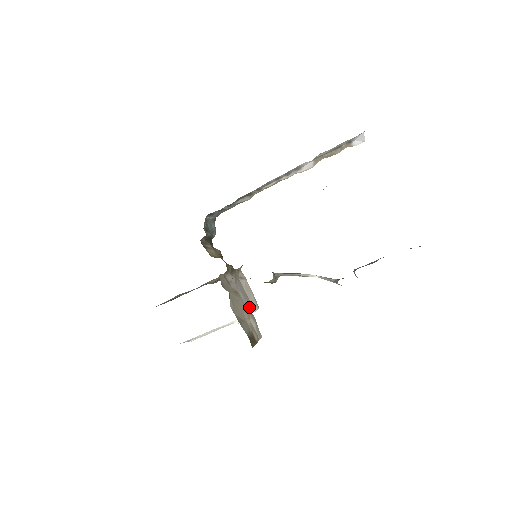
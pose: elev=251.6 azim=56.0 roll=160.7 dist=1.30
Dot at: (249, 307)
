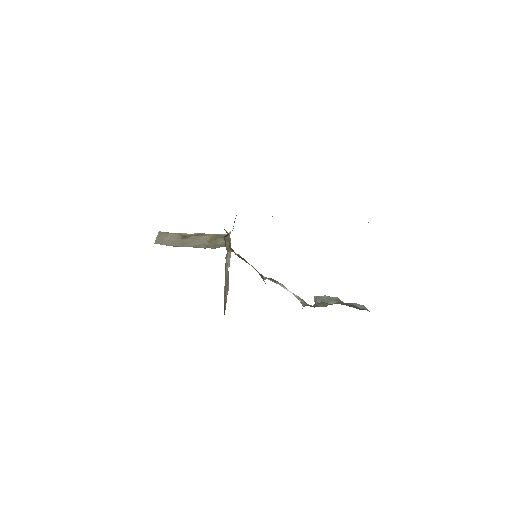
Dot at: occluded
